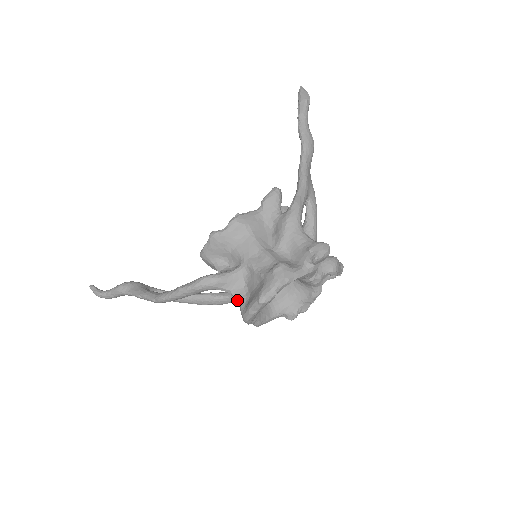
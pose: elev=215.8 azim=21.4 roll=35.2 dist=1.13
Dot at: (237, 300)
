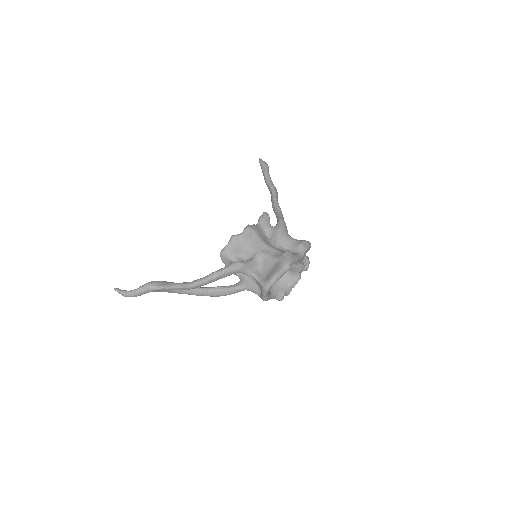
Dot at: (257, 278)
